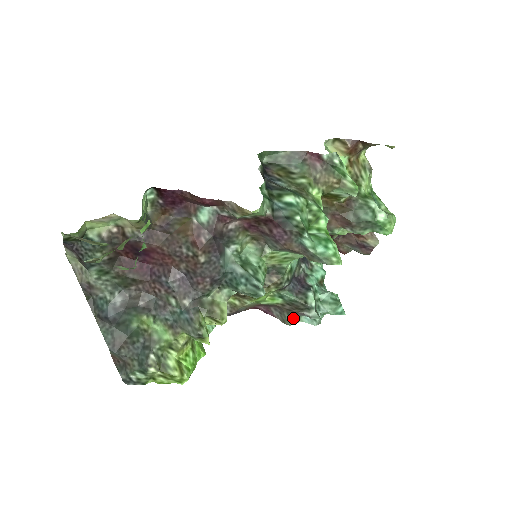
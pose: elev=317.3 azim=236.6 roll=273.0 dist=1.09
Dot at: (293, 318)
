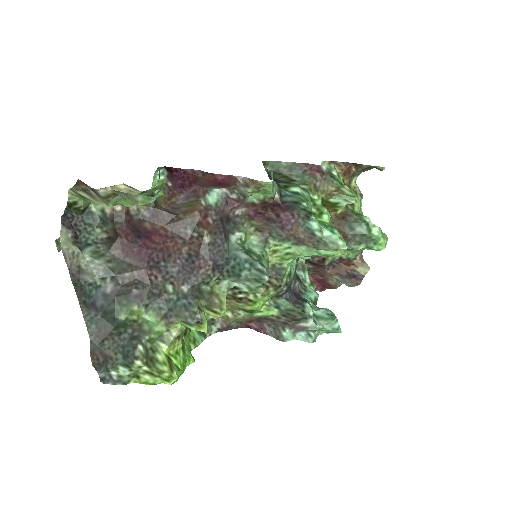
Dot at: (288, 333)
